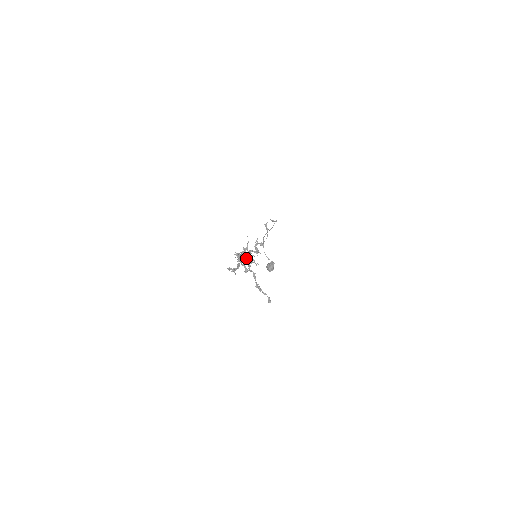
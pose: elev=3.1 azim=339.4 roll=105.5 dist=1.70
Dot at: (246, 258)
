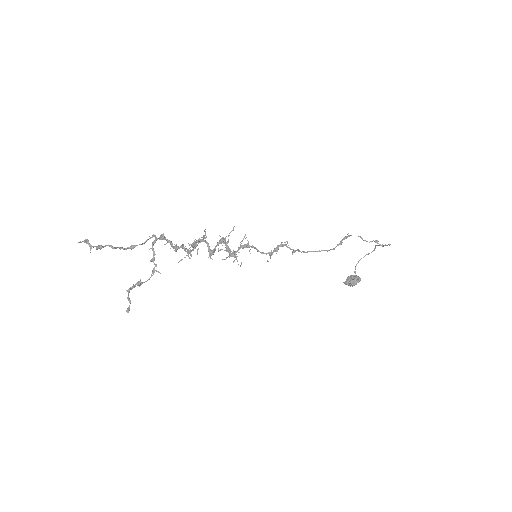
Dot at: (173, 248)
